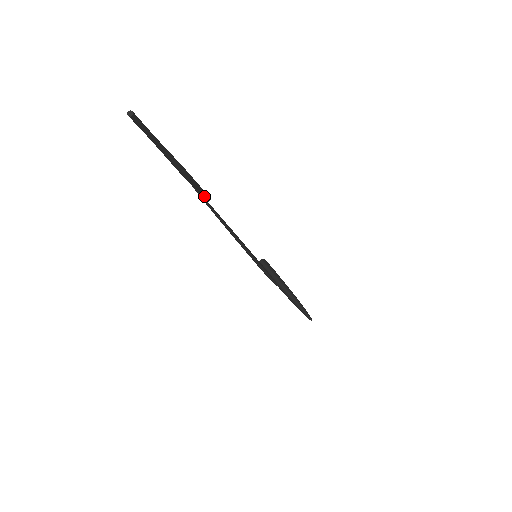
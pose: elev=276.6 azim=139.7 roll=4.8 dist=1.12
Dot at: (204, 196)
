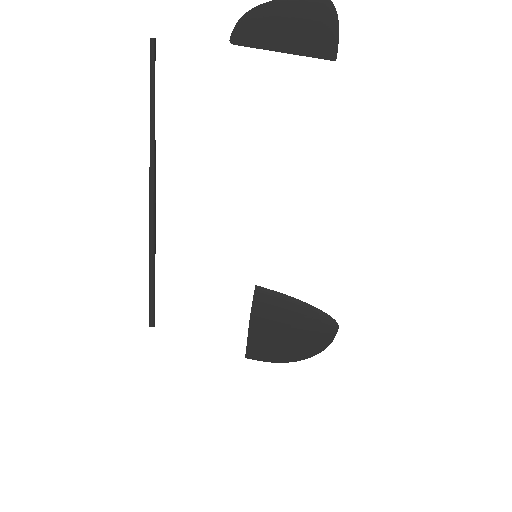
Dot at: (153, 302)
